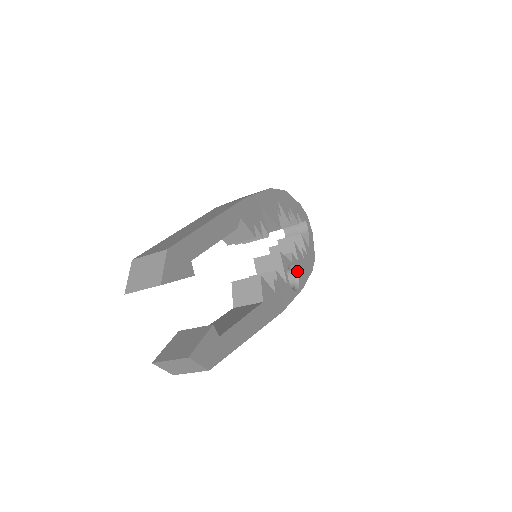
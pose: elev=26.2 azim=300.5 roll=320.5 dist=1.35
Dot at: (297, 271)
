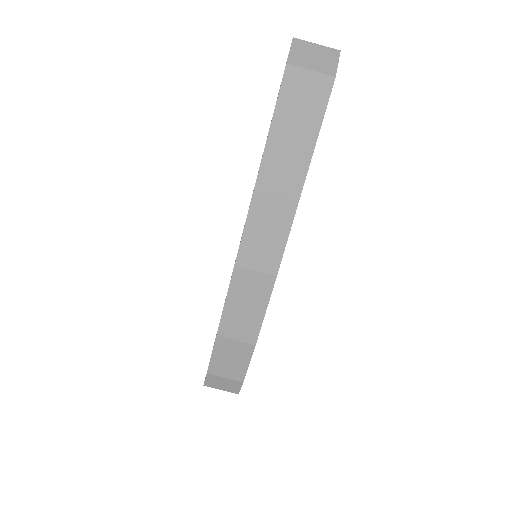
Dot at: occluded
